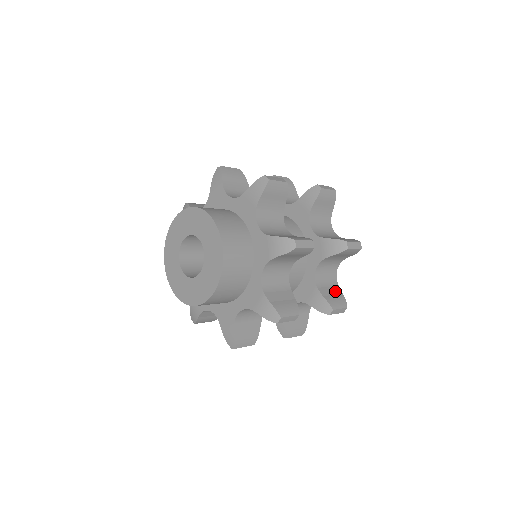
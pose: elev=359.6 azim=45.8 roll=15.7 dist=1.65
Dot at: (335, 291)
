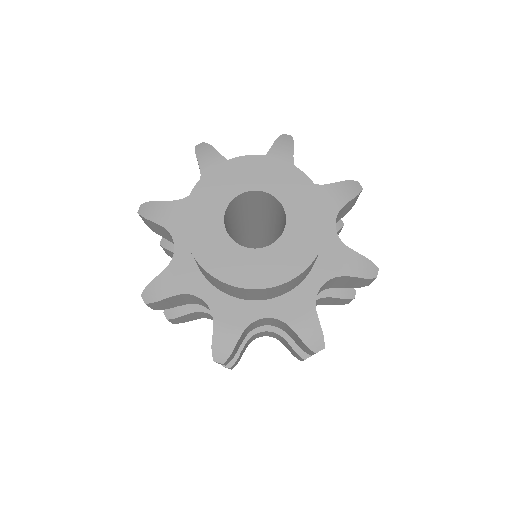
Dot at: occluded
